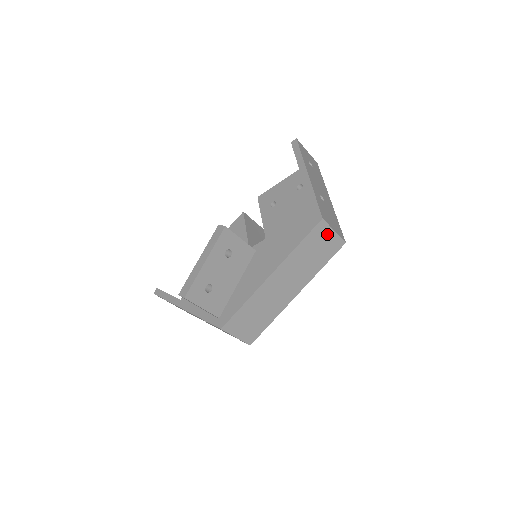
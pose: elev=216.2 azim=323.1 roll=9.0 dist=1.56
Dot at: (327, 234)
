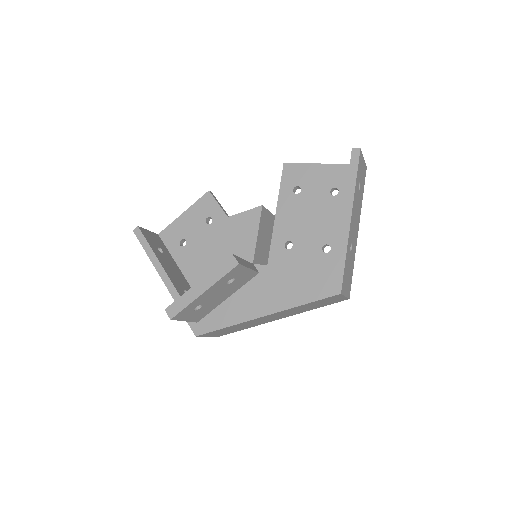
Dot at: (337, 298)
